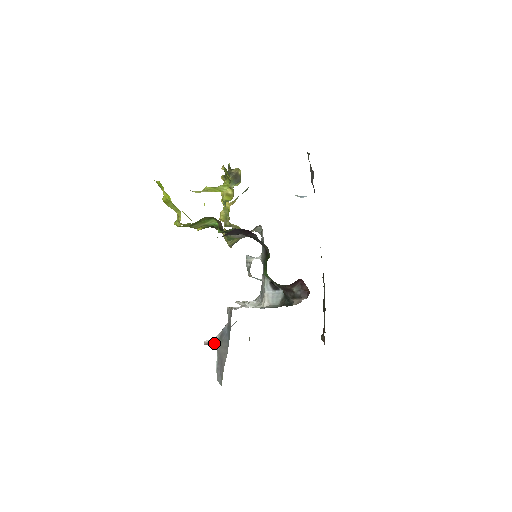
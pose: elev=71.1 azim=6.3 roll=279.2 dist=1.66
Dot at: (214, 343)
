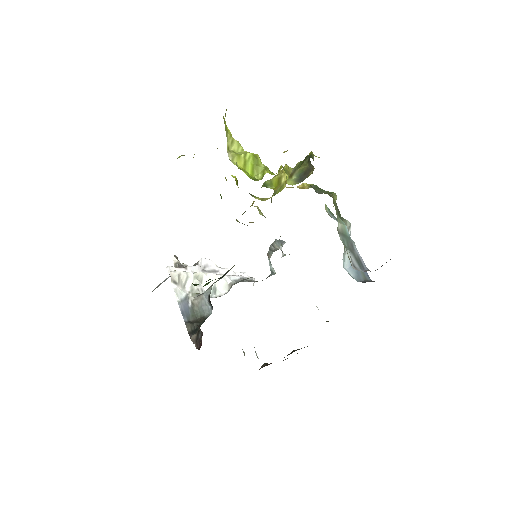
Dot at: (175, 266)
